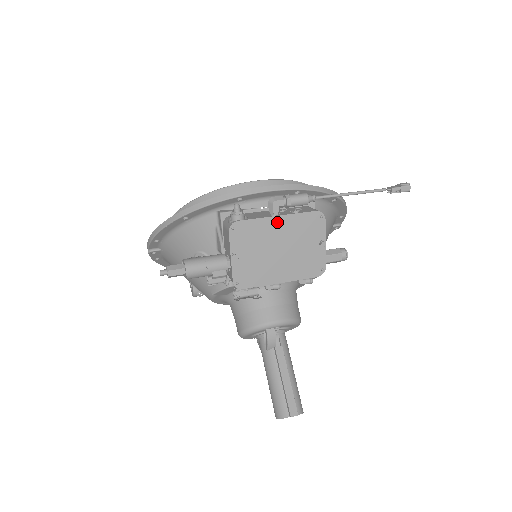
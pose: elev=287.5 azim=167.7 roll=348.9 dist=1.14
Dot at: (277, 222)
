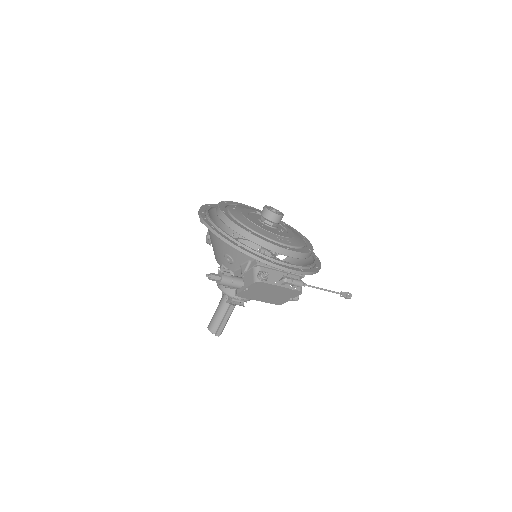
Dot at: (279, 288)
